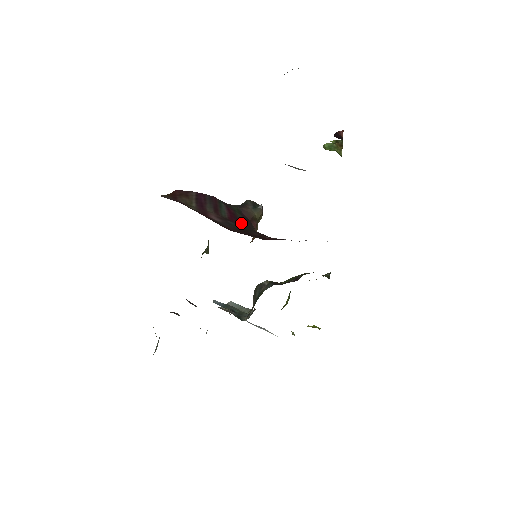
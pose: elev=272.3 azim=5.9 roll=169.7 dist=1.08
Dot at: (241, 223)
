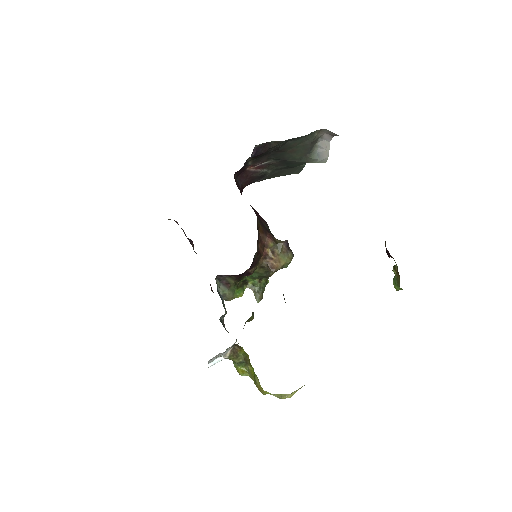
Dot at: (256, 214)
